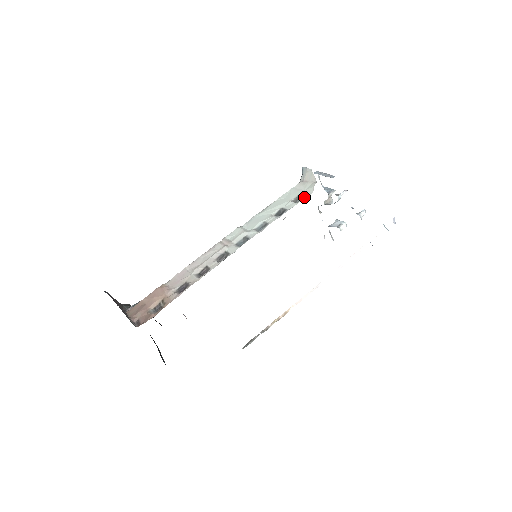
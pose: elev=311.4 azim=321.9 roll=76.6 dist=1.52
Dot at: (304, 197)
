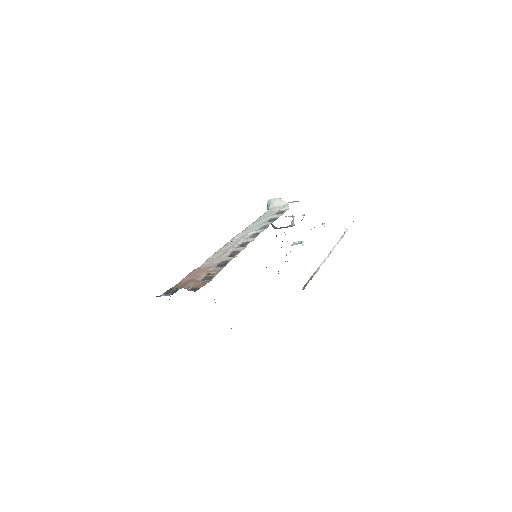
Dot at: (285, 211)
